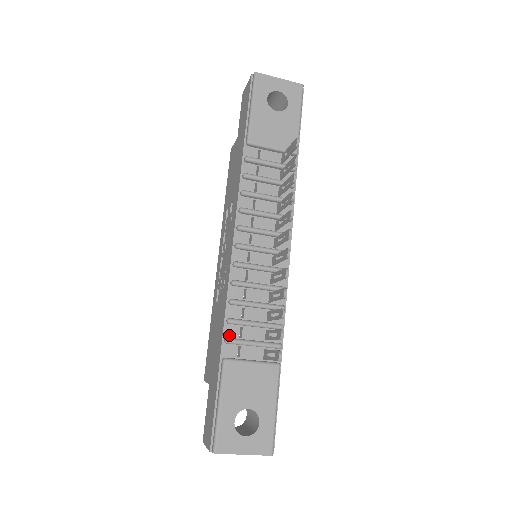
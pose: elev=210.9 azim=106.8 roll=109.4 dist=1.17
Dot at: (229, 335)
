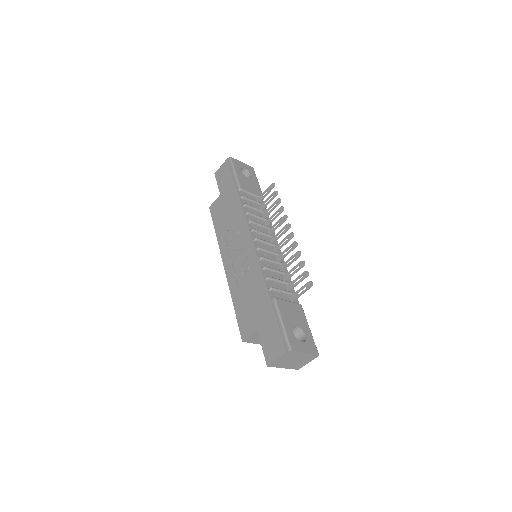
Dot at: (270, 287)
